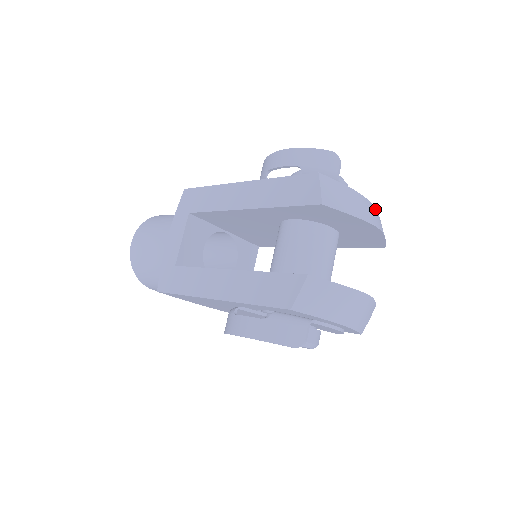
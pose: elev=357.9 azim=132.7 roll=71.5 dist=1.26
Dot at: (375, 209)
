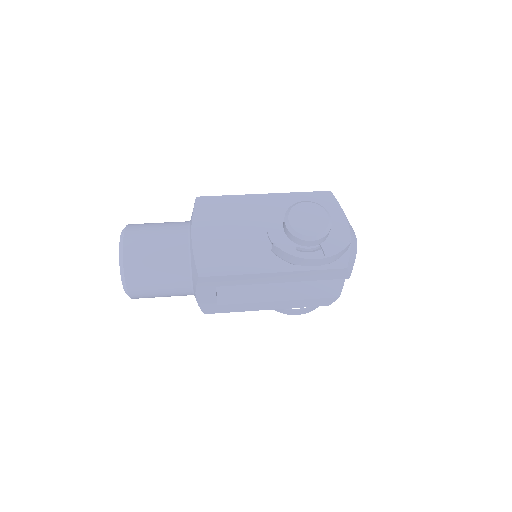
Dot at: (345, 215)
